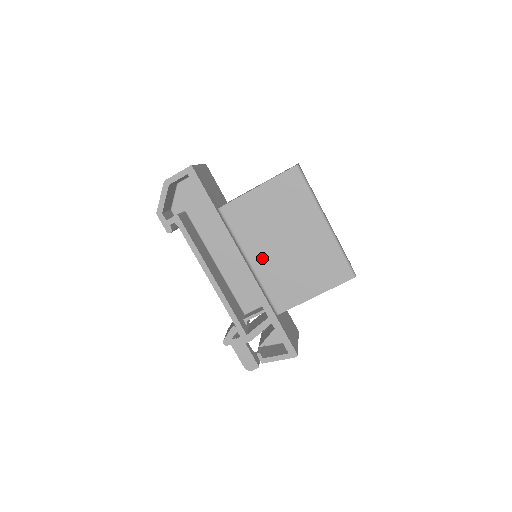
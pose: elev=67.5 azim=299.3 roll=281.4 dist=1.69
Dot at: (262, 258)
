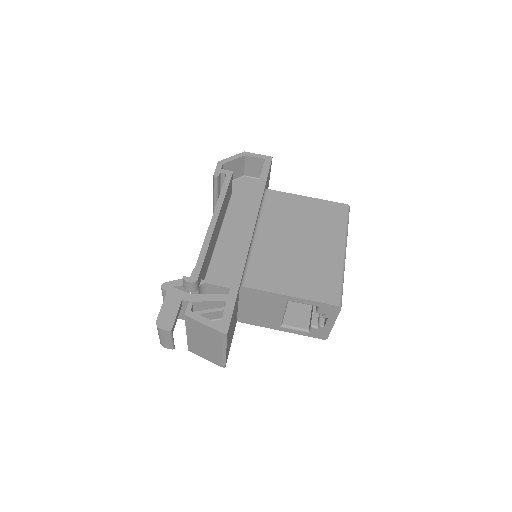
Dot at: (270, 238)
